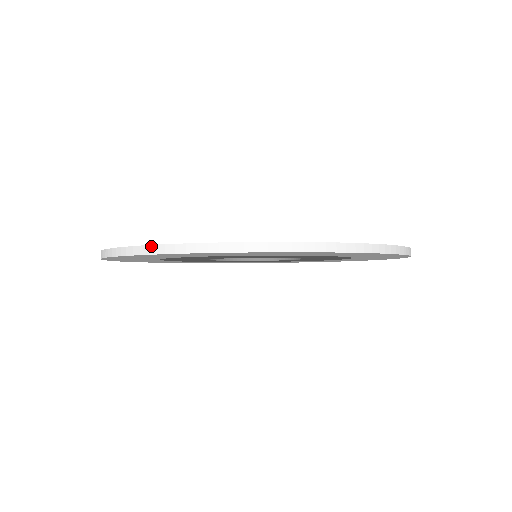
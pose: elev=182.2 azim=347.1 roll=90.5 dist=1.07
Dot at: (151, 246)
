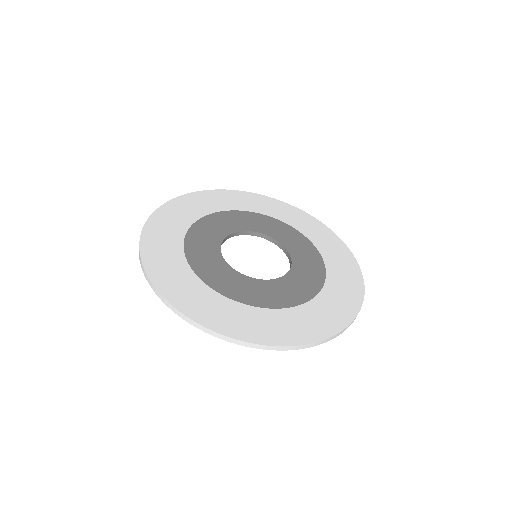
Dot at: (143, 227)
